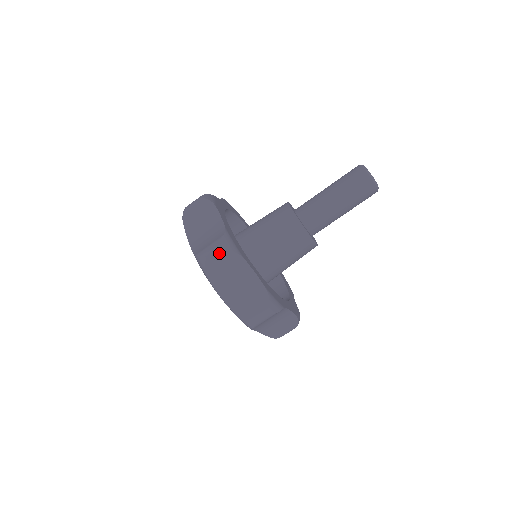
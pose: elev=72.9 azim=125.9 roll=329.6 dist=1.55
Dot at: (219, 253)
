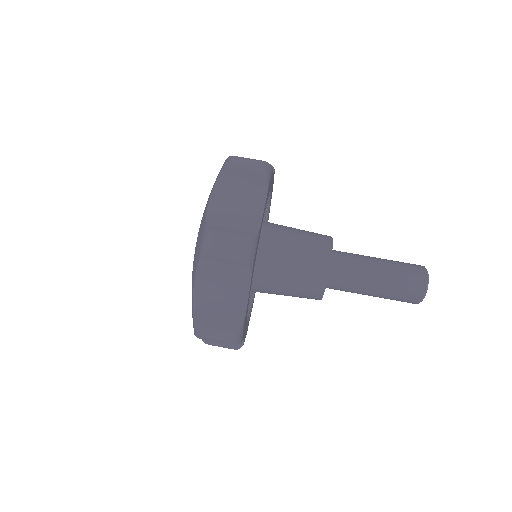
Dot at: occluded
